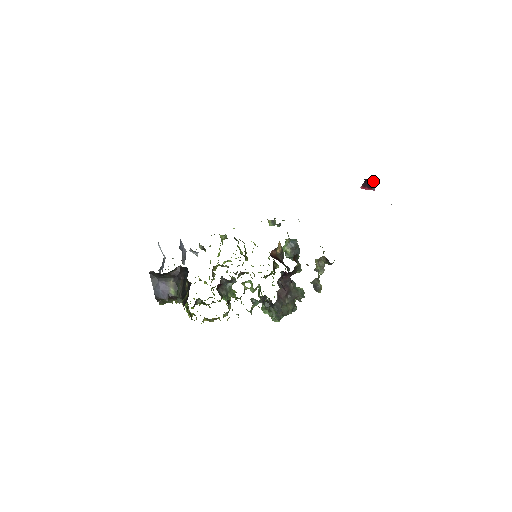
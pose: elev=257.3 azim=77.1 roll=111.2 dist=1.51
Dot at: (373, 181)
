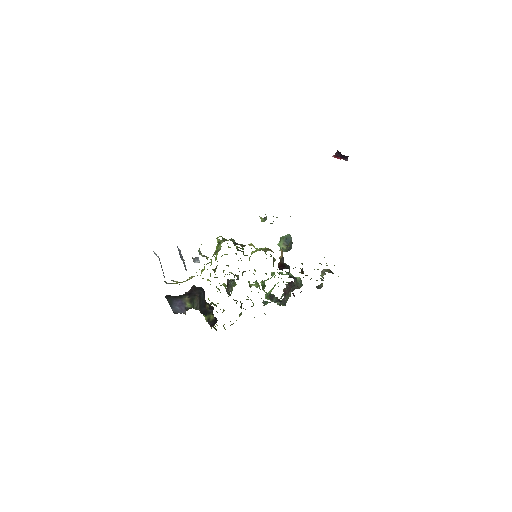
Dot at: (347, 156)
